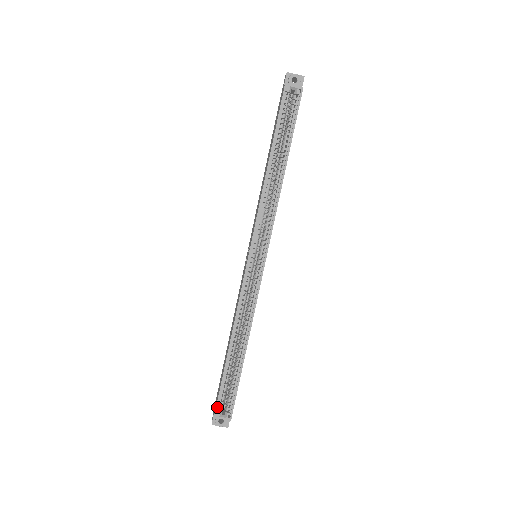
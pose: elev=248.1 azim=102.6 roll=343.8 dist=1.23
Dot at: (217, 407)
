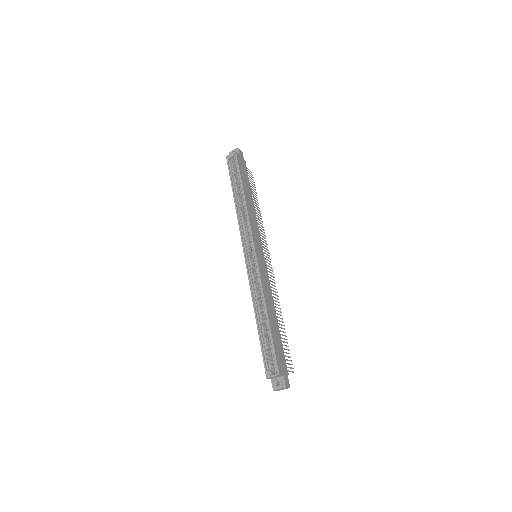
Dot at: (265, 369)
